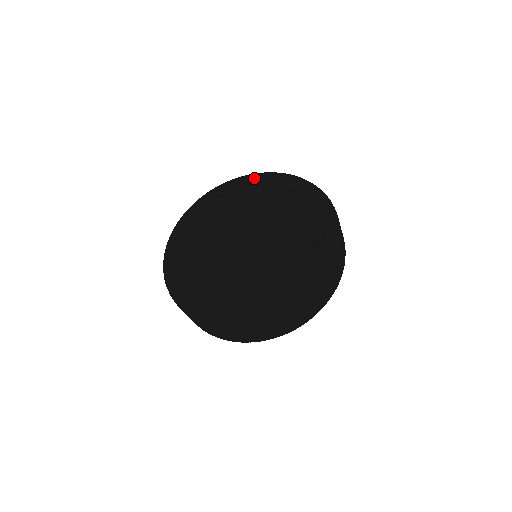
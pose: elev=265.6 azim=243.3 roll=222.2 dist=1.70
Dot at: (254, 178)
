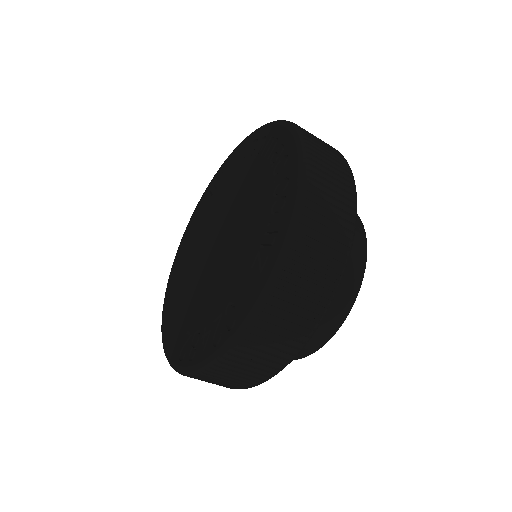
Dot at: (256, 135)
